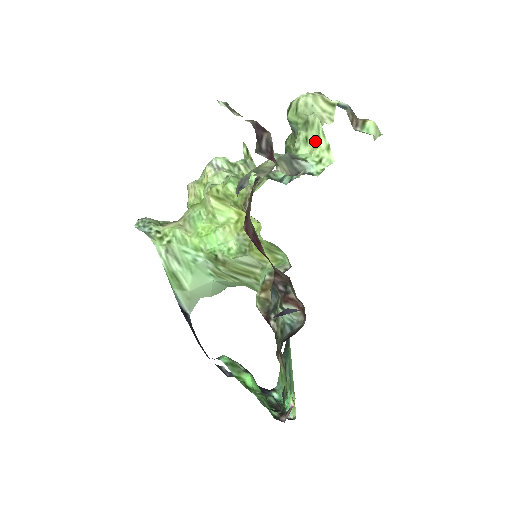
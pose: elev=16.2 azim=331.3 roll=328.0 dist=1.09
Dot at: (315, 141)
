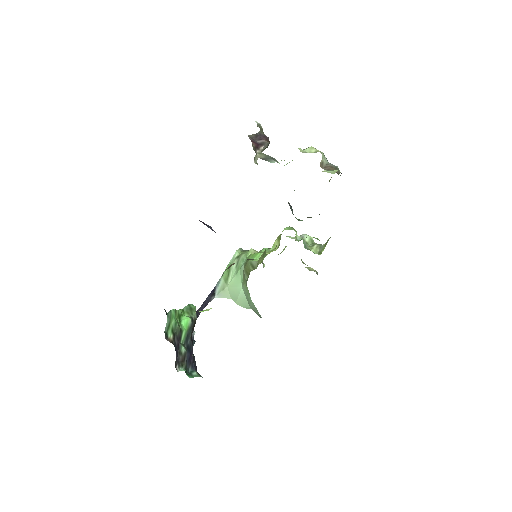
Dot at: occluded
